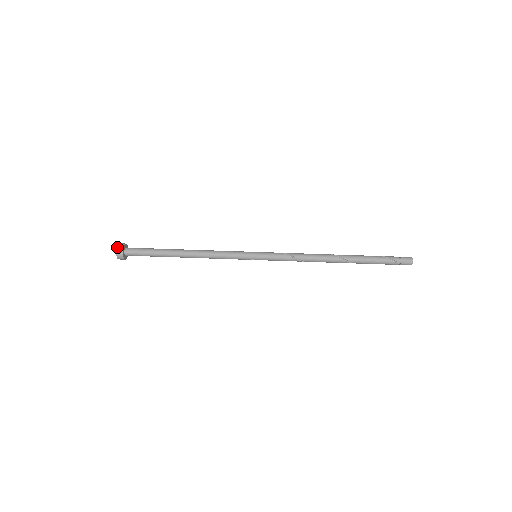
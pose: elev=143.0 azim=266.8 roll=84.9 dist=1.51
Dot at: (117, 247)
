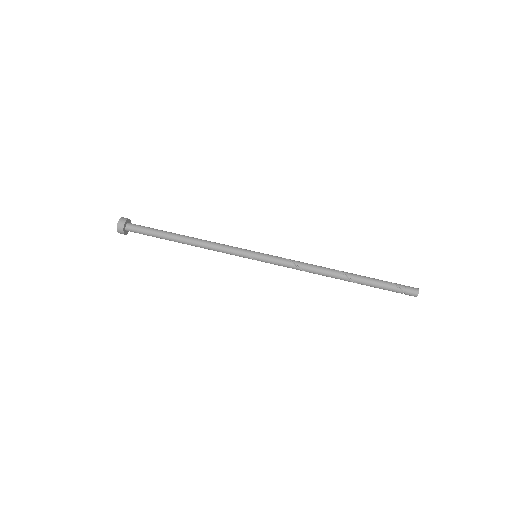
Dot at: (120, 219)
